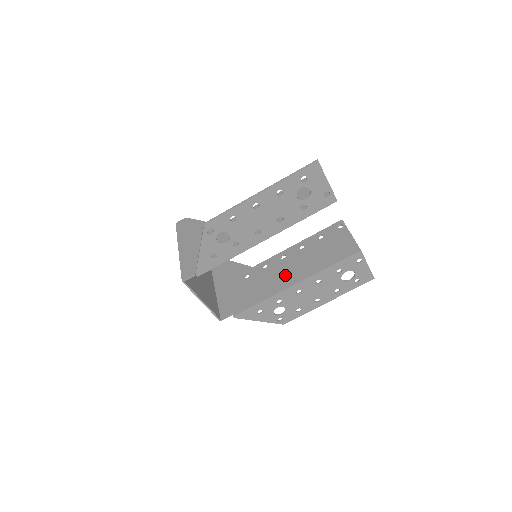
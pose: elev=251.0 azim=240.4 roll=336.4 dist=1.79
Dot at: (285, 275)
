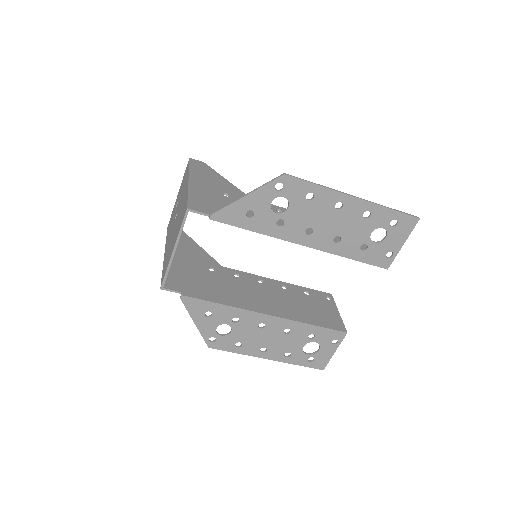
Dot at: (259, 299)
